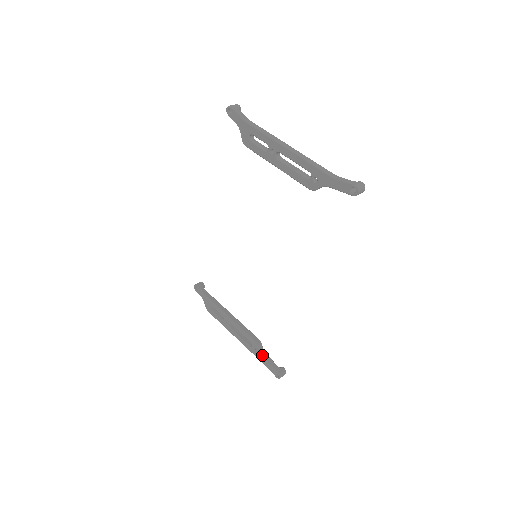
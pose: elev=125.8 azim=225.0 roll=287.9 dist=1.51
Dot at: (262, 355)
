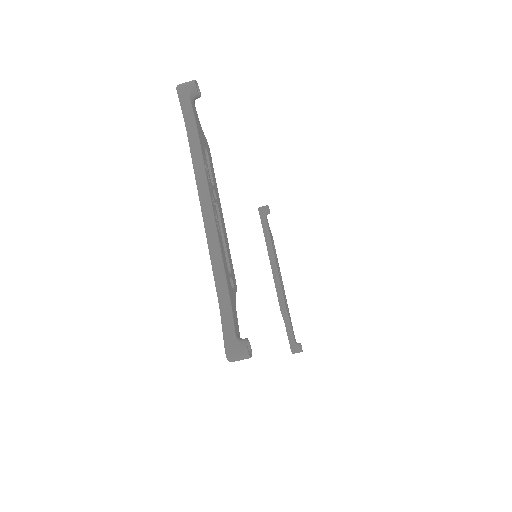
Dot at: (285, 323)
